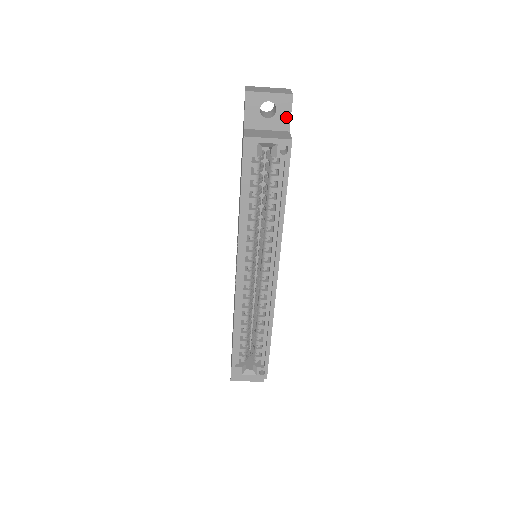
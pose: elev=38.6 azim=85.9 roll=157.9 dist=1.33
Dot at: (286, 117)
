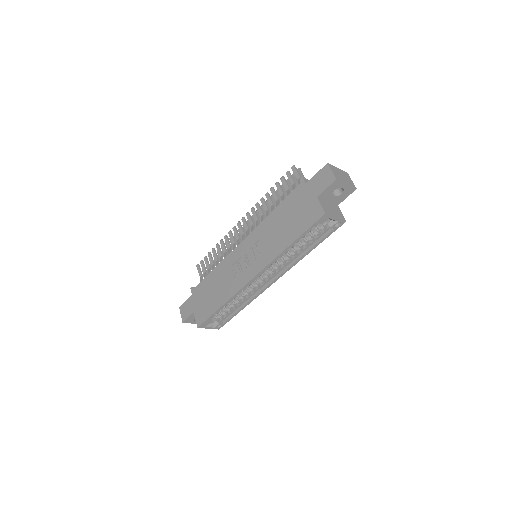
Dot at: (343, 198)
